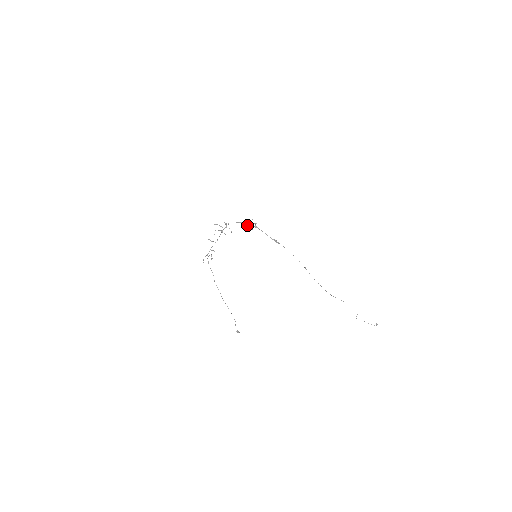
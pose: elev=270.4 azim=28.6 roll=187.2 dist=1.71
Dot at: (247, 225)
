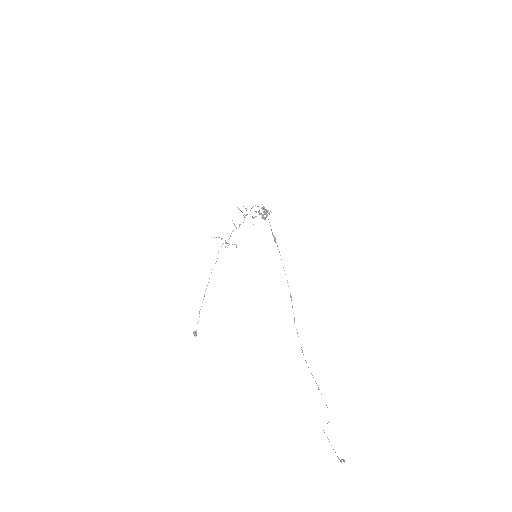
Dot at: occluded
